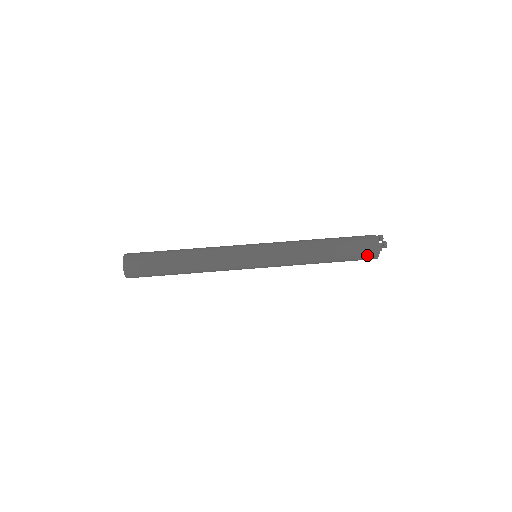
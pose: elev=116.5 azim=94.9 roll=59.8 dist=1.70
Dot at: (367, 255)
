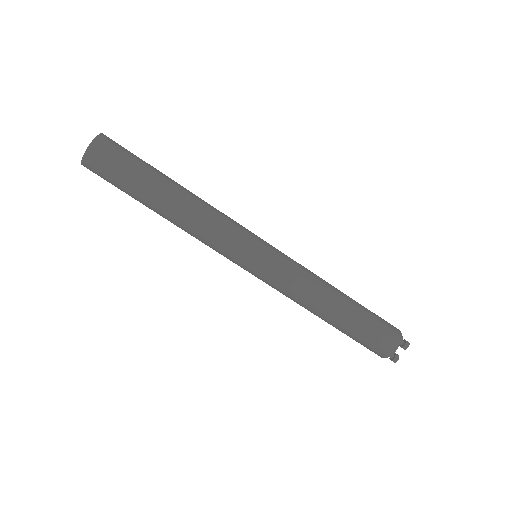
Dot at: occluded
